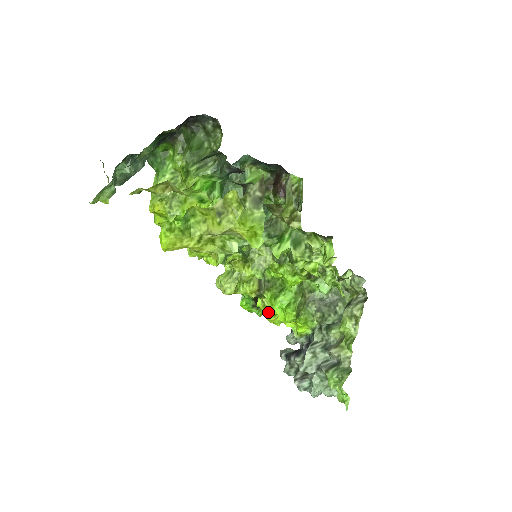
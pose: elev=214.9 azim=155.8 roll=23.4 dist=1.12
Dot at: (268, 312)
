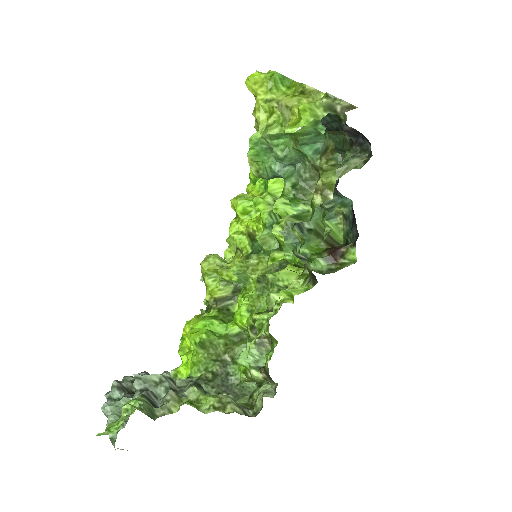
Dot at: (194, 320)
